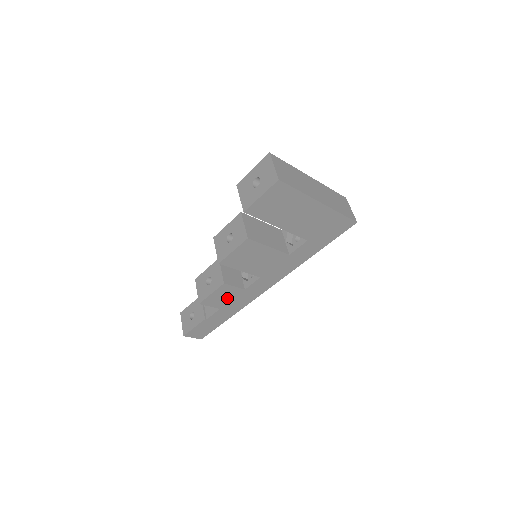
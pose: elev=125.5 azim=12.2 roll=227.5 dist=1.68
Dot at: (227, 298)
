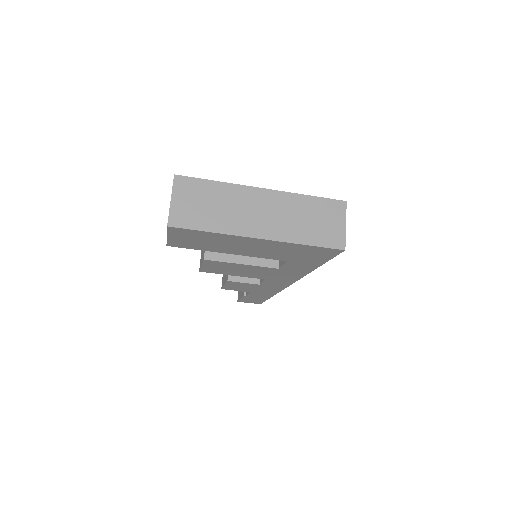
Dot at: (248, 287)
